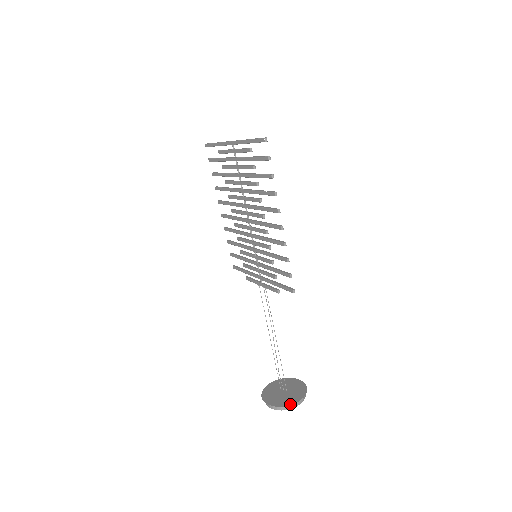
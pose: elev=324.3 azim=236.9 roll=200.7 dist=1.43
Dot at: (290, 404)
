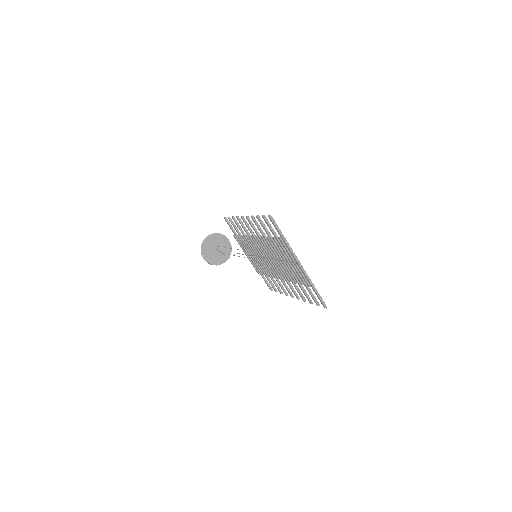
Dot at: (220, 264)
